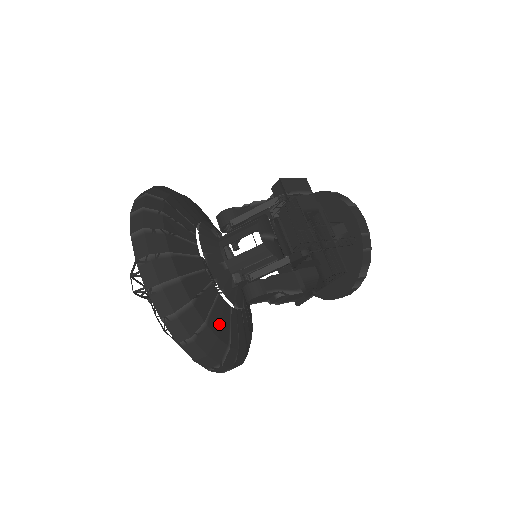
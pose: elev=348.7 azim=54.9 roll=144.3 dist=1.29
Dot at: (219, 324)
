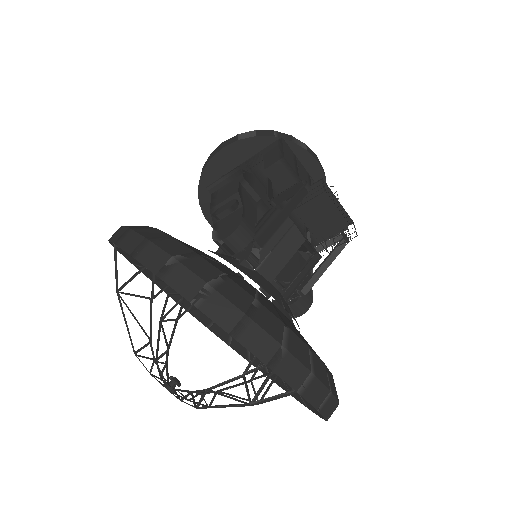
Dot at: occluded
